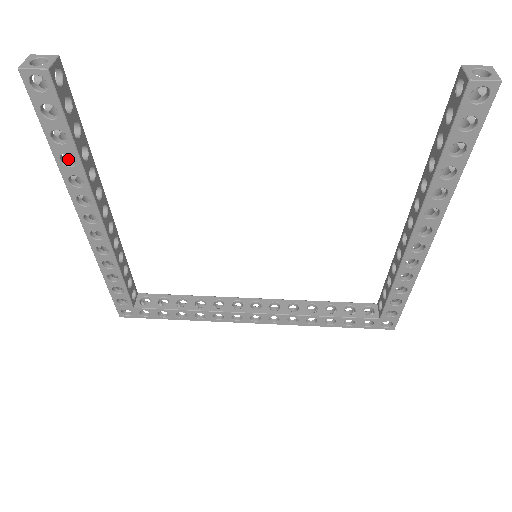
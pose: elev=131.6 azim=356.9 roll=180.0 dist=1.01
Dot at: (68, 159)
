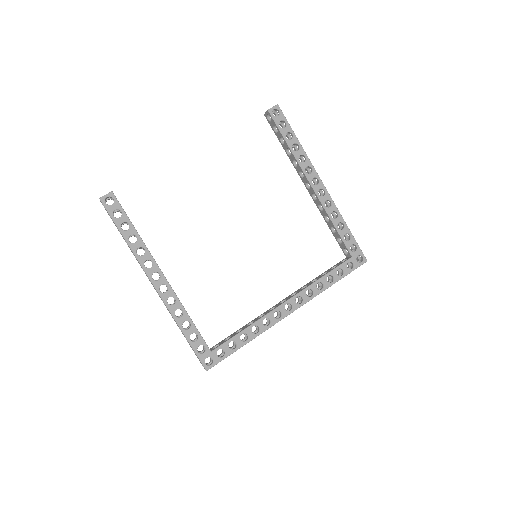
Dot at: occluded
